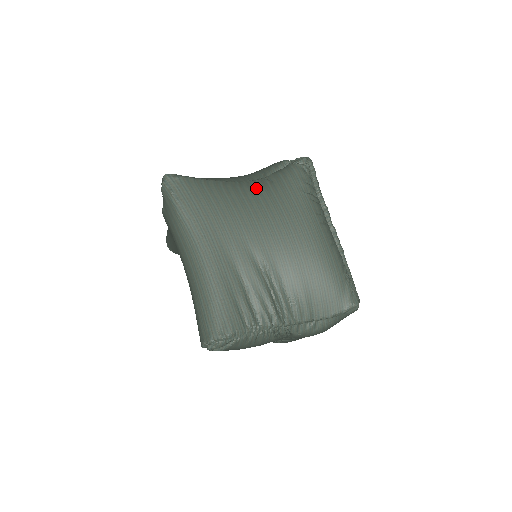
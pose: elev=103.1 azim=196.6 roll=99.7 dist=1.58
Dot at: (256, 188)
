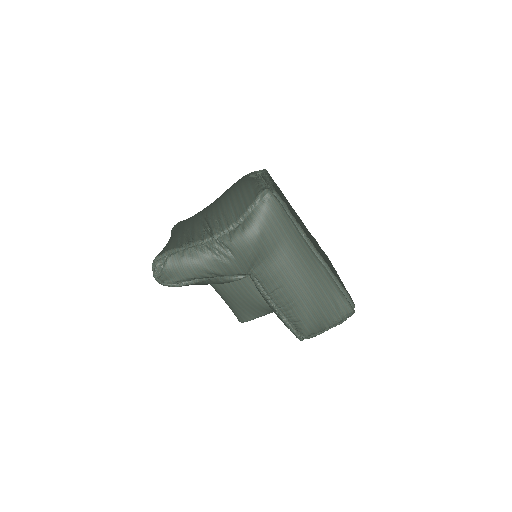
Dot at: occluded
